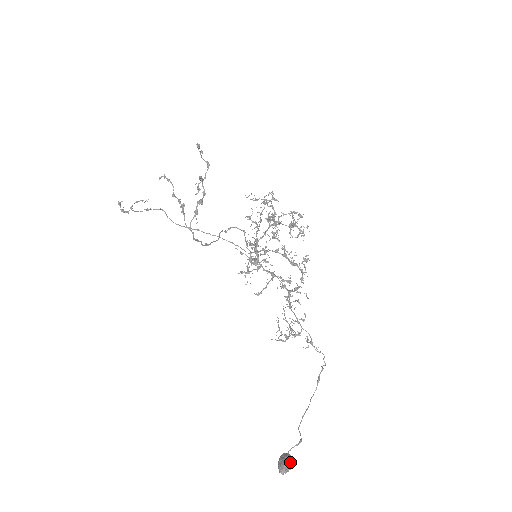
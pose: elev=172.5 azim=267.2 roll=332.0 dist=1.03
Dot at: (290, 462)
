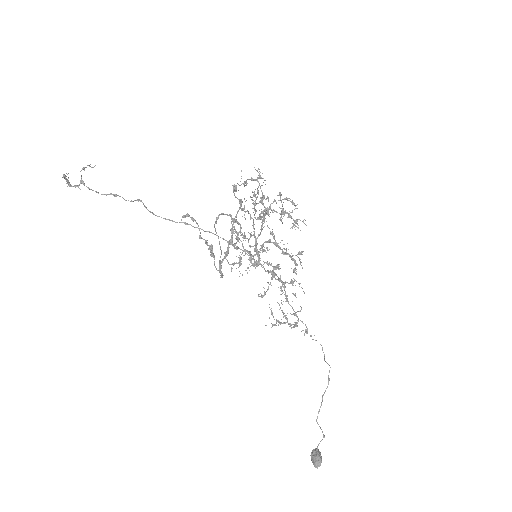
Dot at: (321, 457)
